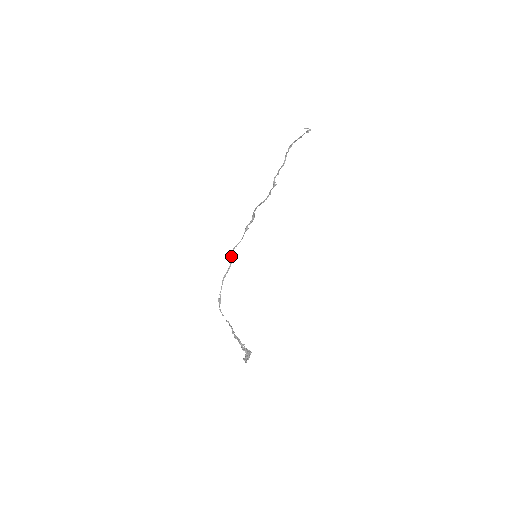
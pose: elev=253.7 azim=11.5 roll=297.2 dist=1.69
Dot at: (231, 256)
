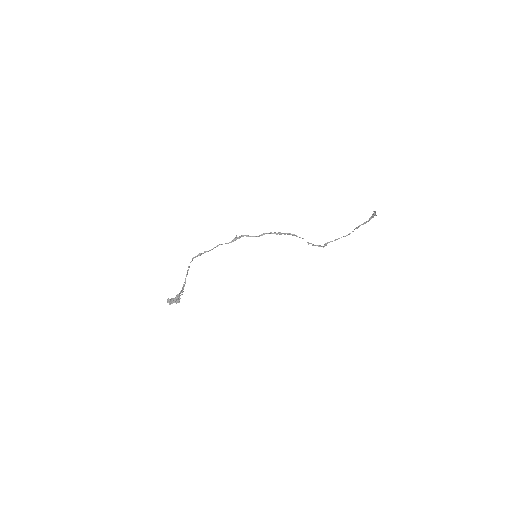
Dot at: (237, 237)
